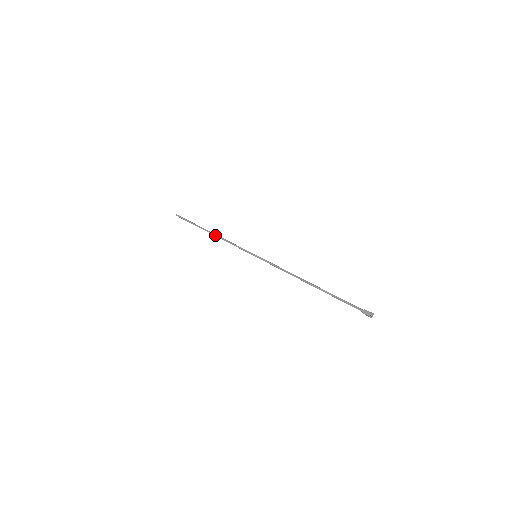
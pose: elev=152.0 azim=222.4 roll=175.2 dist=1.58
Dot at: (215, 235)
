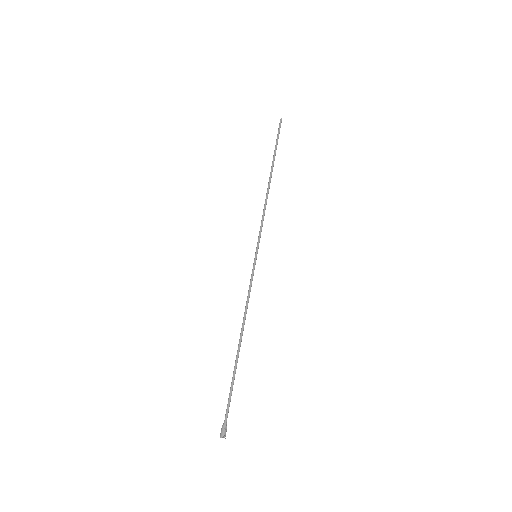
Dot at: (267, 188)
